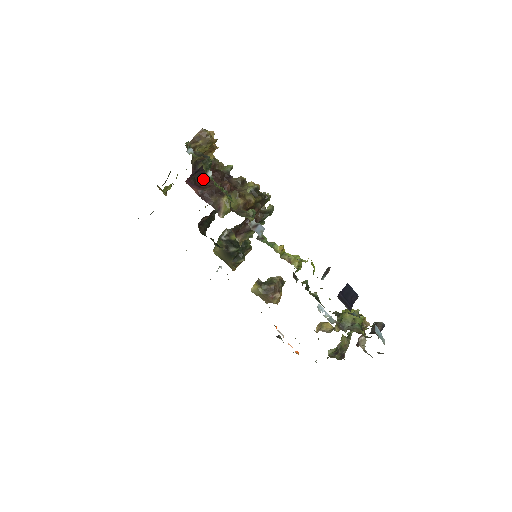
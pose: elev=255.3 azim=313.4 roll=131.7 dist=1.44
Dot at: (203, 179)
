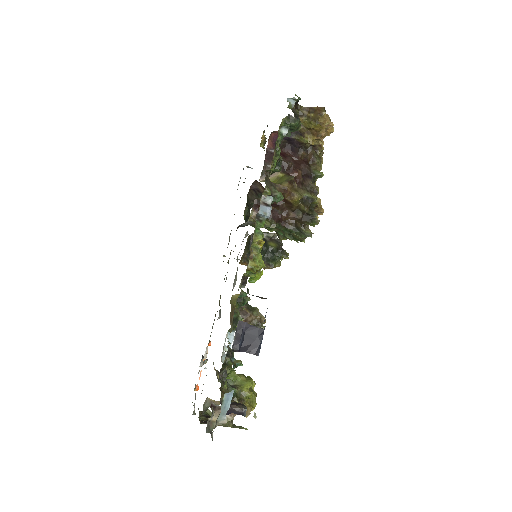
Dot at: (290, 154)
